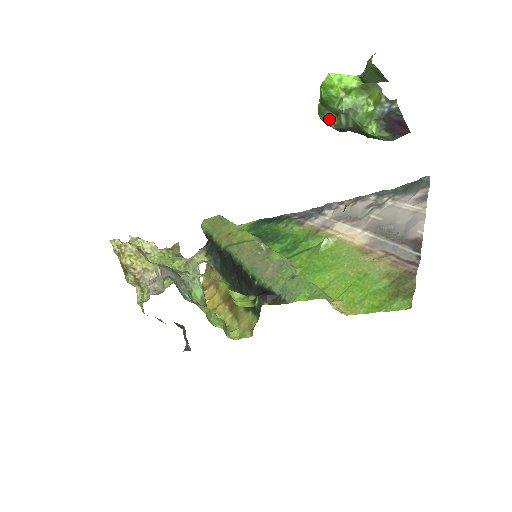
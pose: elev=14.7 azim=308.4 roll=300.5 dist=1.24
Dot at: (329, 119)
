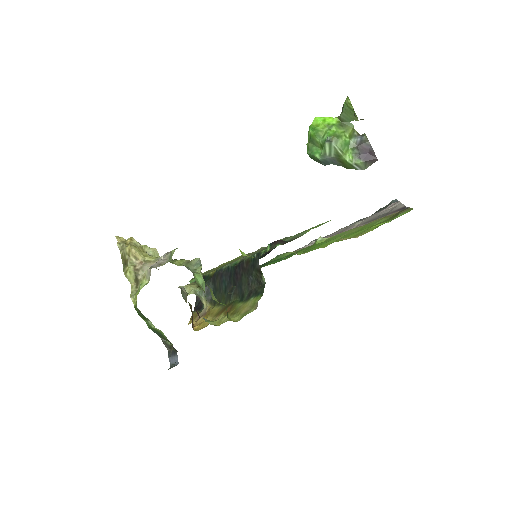
Dot at: (316, 153)
